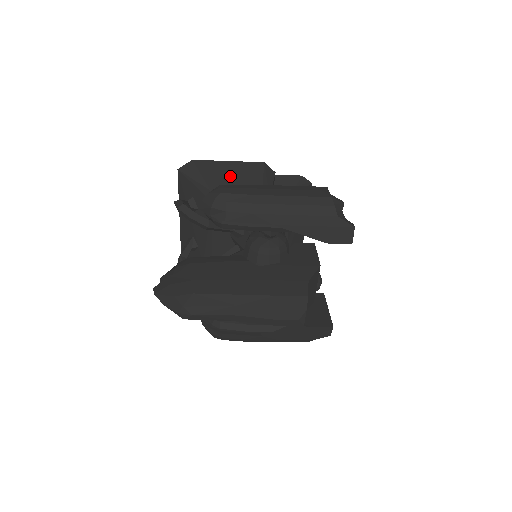
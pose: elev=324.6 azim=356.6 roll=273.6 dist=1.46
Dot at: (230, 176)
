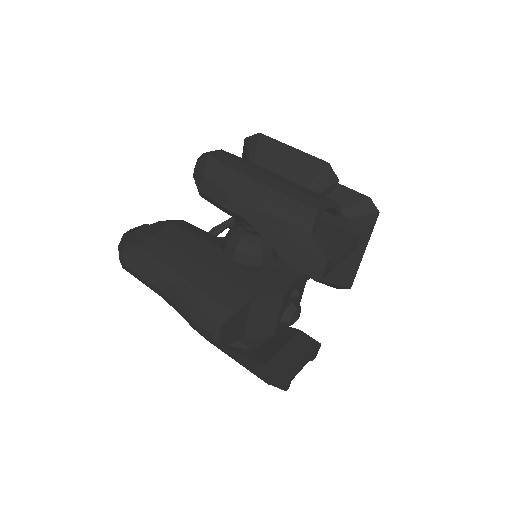
Dot at: (282, 162)
